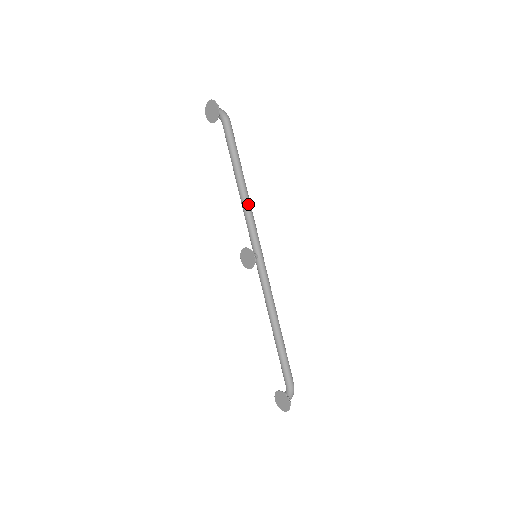
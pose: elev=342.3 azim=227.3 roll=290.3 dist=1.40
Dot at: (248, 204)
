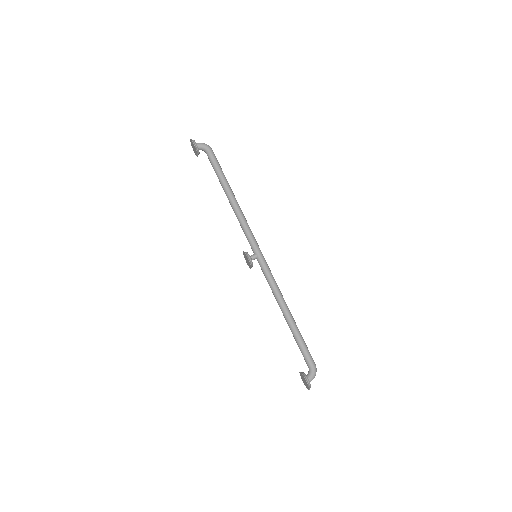
Dot at: (239, 214)
